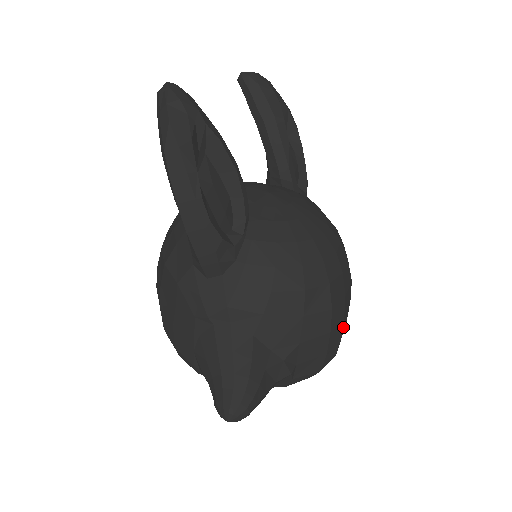
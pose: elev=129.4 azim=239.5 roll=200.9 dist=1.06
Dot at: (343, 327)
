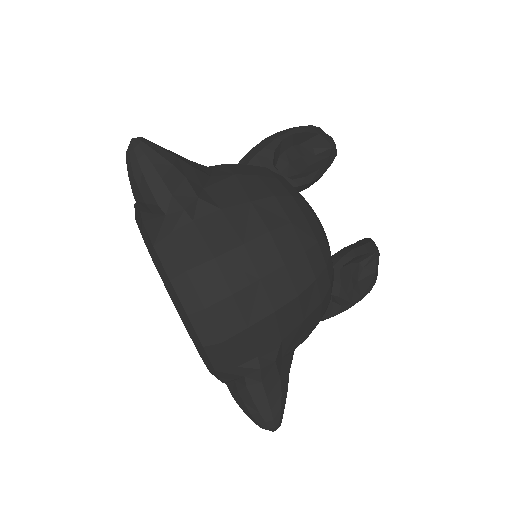
Dot at: (246, 295)
